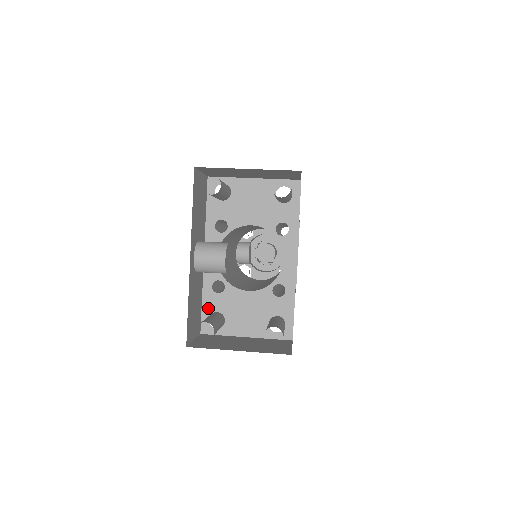
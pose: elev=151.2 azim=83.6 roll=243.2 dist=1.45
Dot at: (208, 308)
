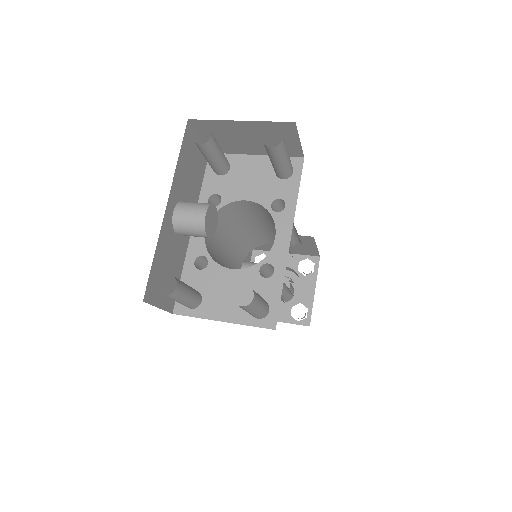
Dot at: occluded
